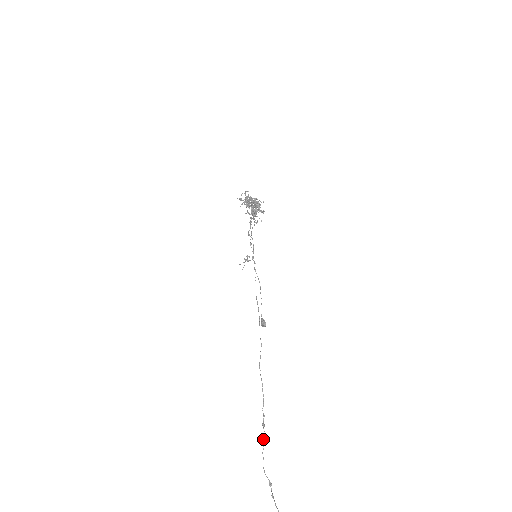
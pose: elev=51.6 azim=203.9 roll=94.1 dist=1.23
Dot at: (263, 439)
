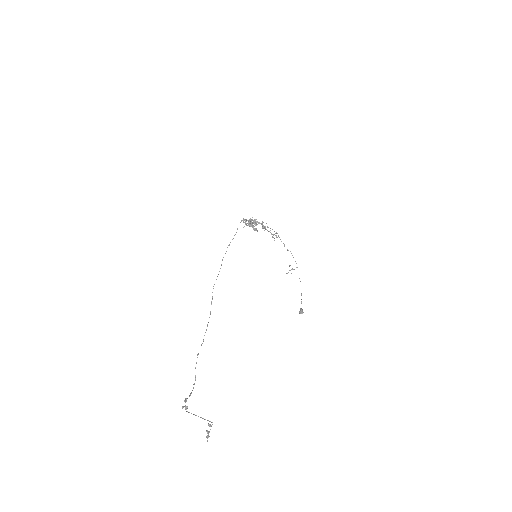
Dot at: occluded
